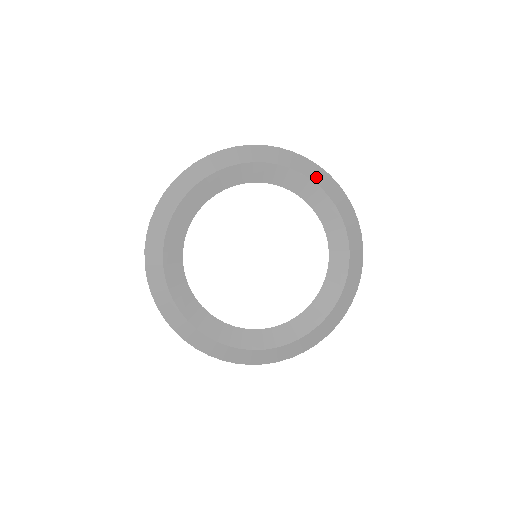
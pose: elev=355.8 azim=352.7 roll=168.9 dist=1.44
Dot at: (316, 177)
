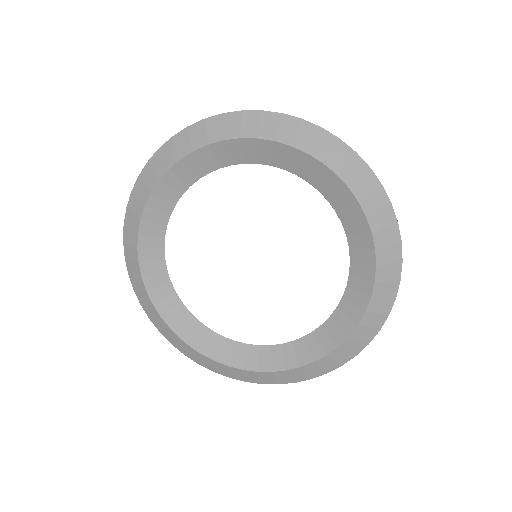
Dot at: (376, 218)
